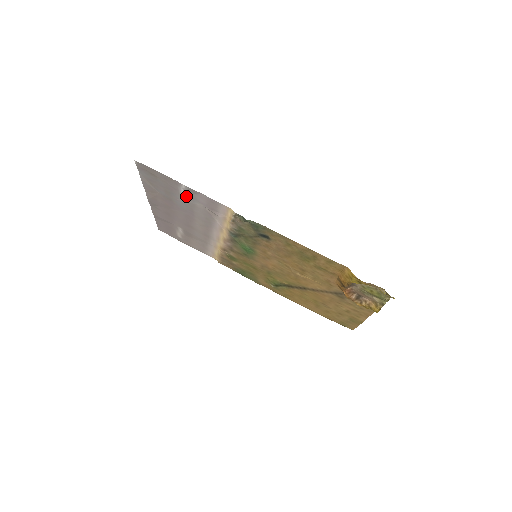
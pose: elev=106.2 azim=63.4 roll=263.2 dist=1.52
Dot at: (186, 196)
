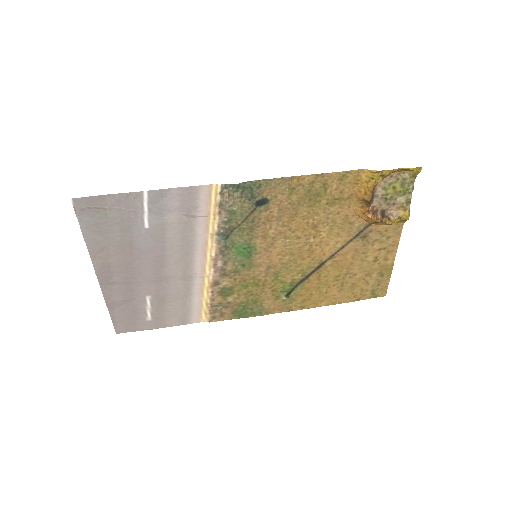
Dot at: (151, 215)
